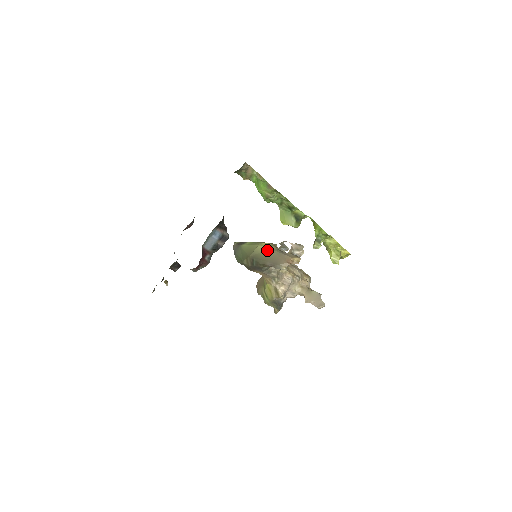
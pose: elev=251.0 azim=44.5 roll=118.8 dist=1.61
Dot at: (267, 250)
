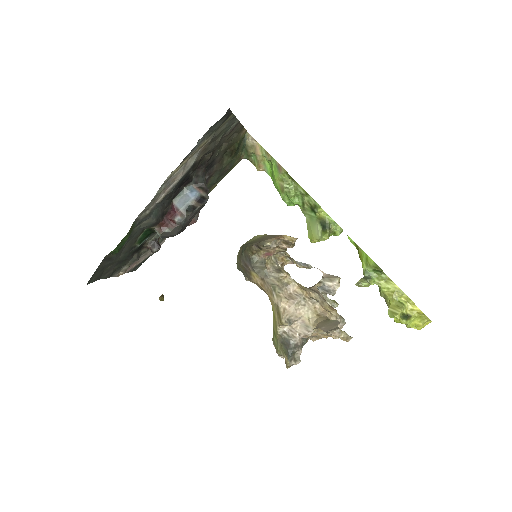
Dot at: (262, 236)
